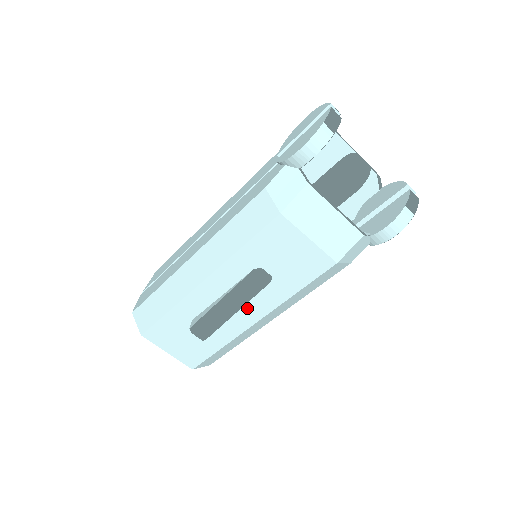
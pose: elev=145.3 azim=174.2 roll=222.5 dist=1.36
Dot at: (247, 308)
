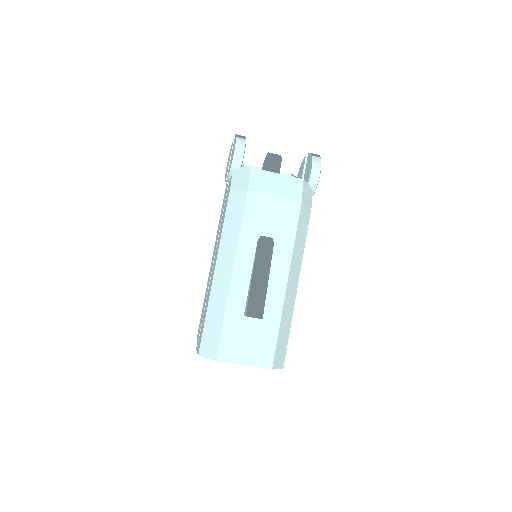
Dot at: (273, 276)
